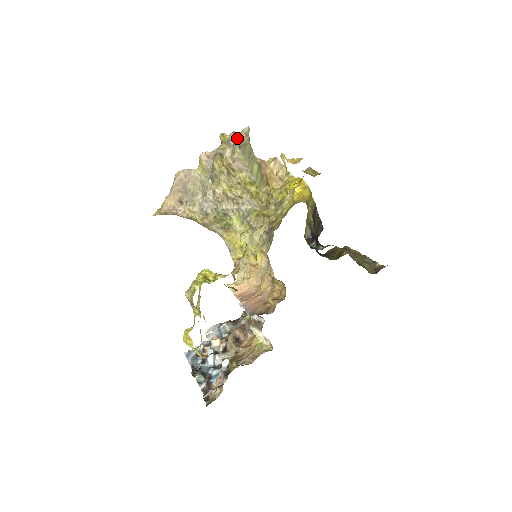
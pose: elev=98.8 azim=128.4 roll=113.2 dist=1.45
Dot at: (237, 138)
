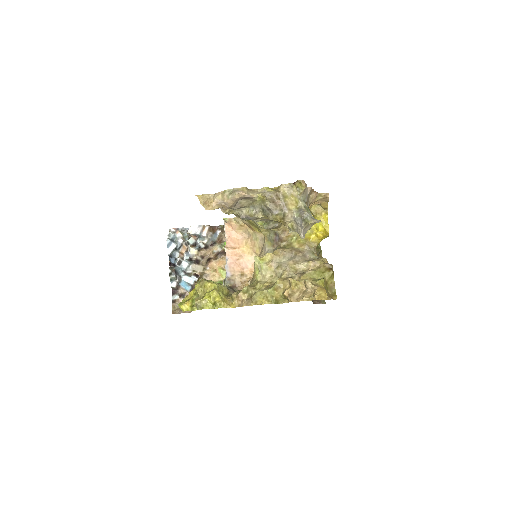
Dot at: (304, 229)
